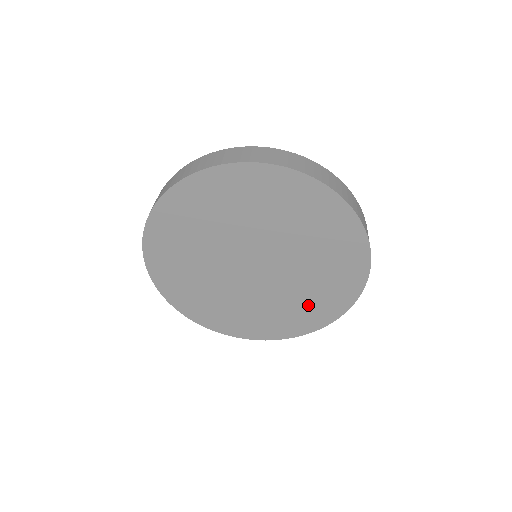
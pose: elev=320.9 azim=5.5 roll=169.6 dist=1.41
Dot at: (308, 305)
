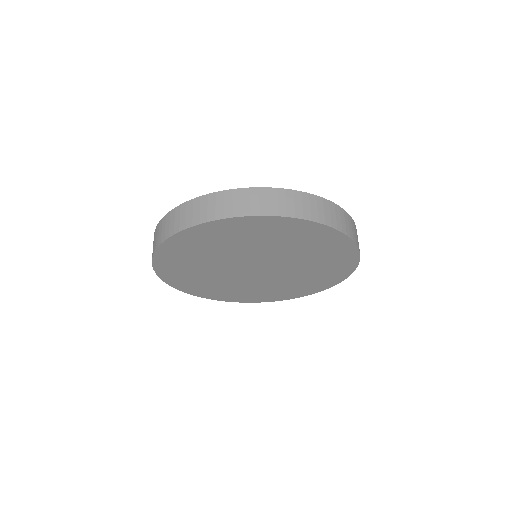
Dot at: (273, 291)
